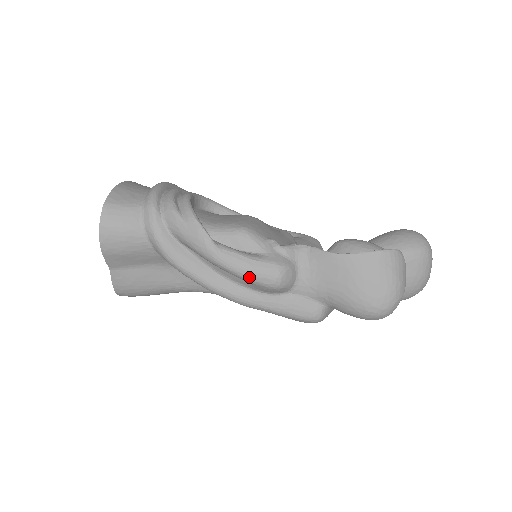
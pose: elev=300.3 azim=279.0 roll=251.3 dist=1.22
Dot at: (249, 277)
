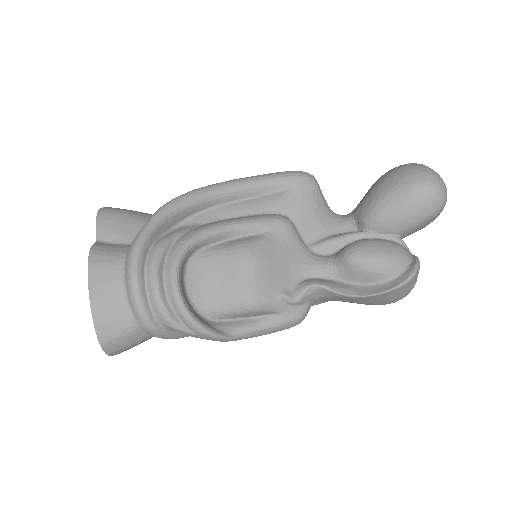
Dot at: occluded
